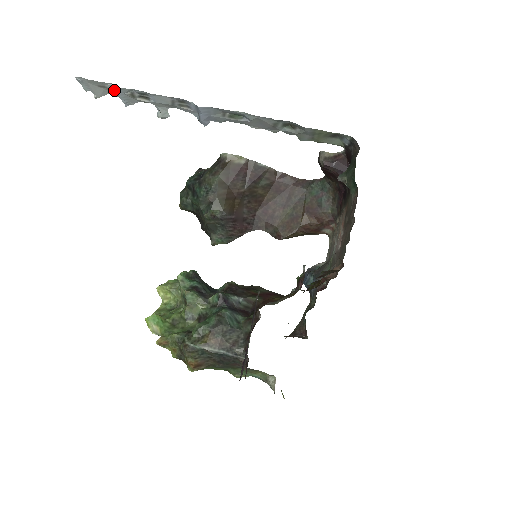
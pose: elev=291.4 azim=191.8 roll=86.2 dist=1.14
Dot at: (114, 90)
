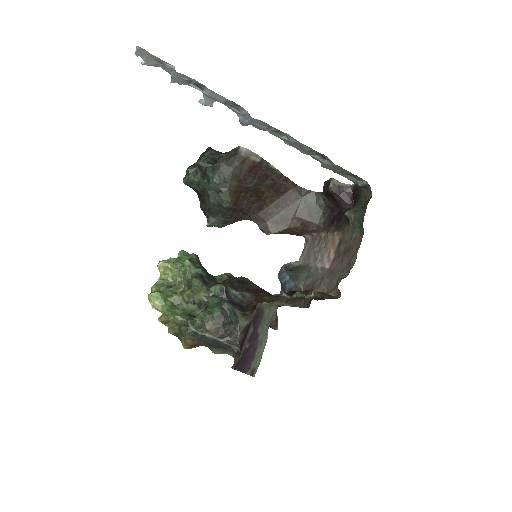
Dot at: (171, 69)
